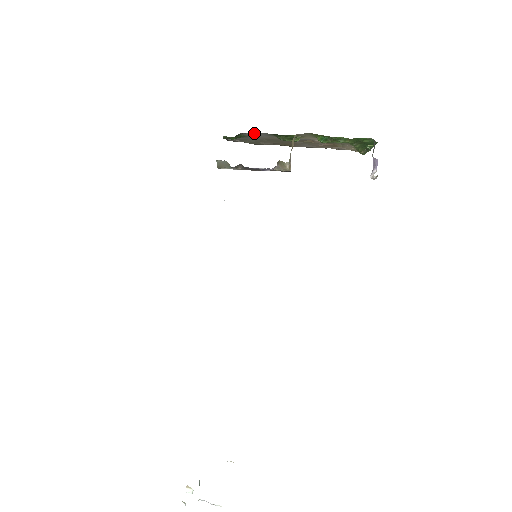
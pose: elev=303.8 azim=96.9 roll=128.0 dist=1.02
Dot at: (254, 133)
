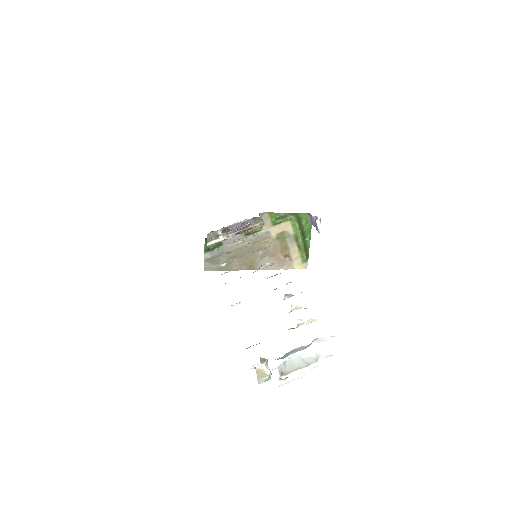
Dot at: occluded
